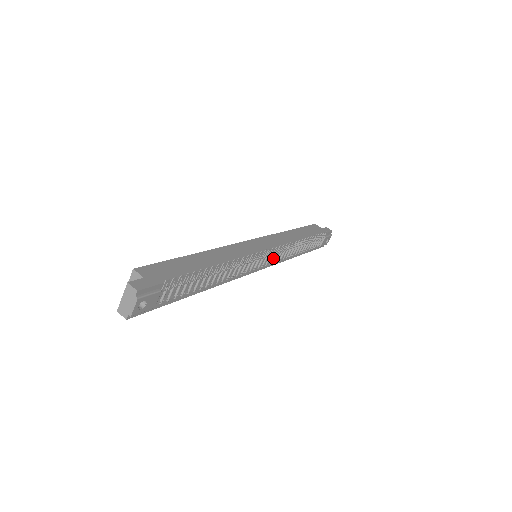
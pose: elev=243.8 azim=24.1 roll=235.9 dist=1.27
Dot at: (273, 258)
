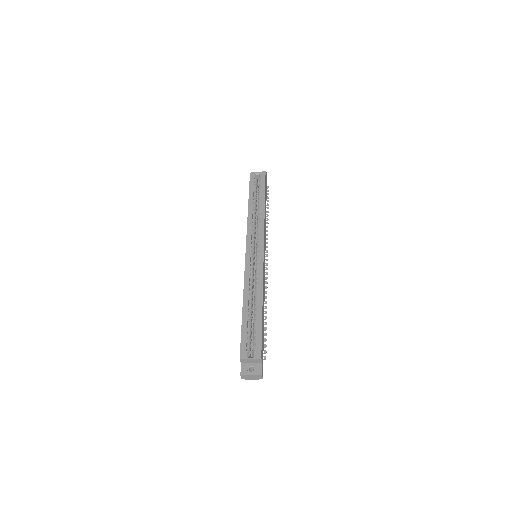
Dot at: occluded
